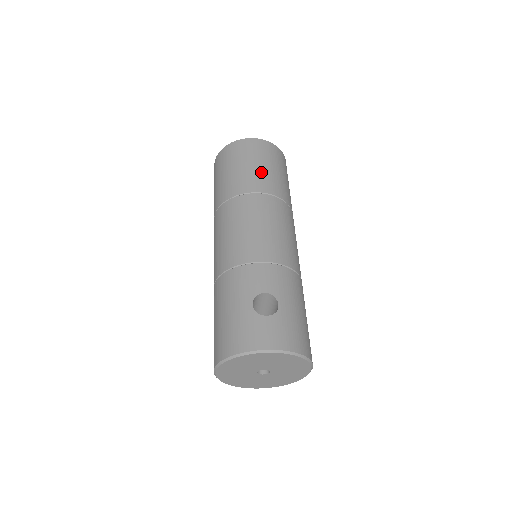
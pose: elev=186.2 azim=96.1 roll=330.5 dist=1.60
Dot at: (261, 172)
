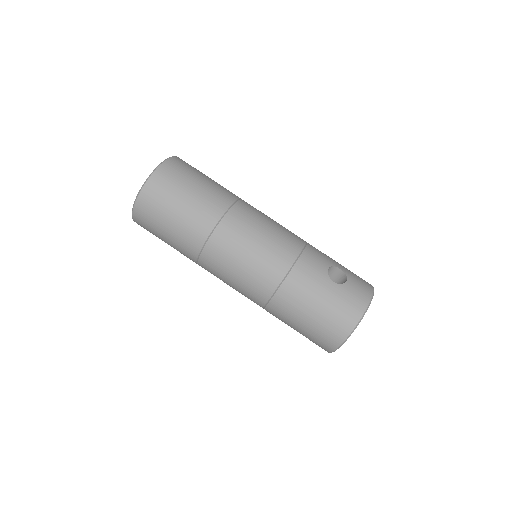
Dot at: (211, 186)
